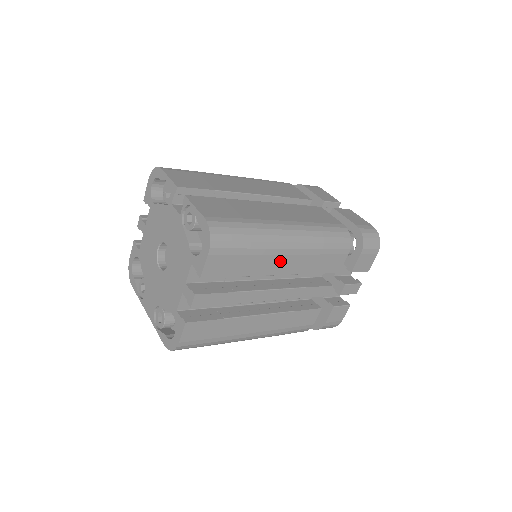
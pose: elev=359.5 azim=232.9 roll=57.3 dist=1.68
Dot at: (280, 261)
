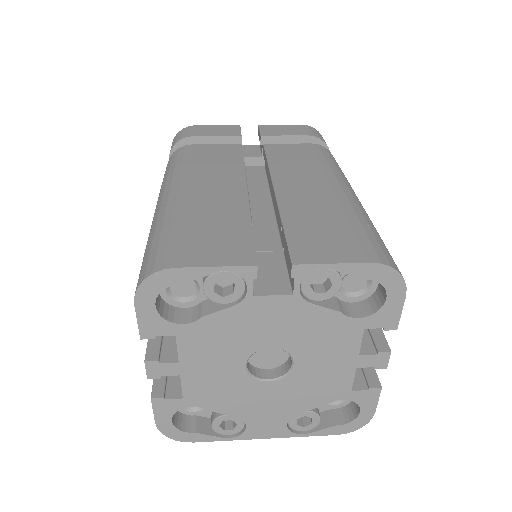
Dot at: occluded
